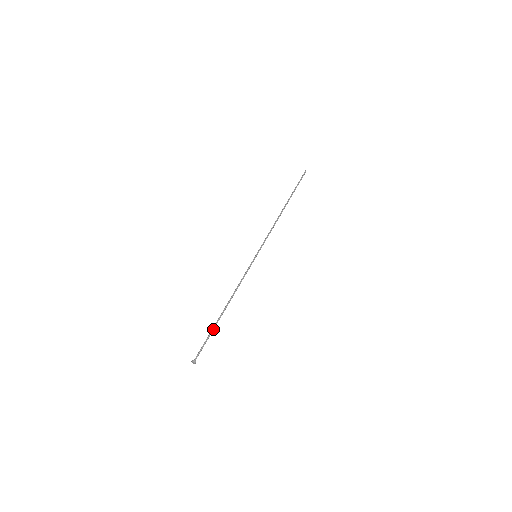
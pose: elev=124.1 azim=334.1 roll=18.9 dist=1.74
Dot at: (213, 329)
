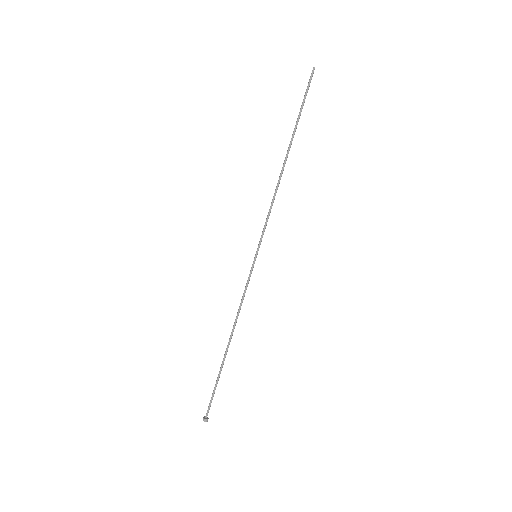
Dot at: (219, 375)
